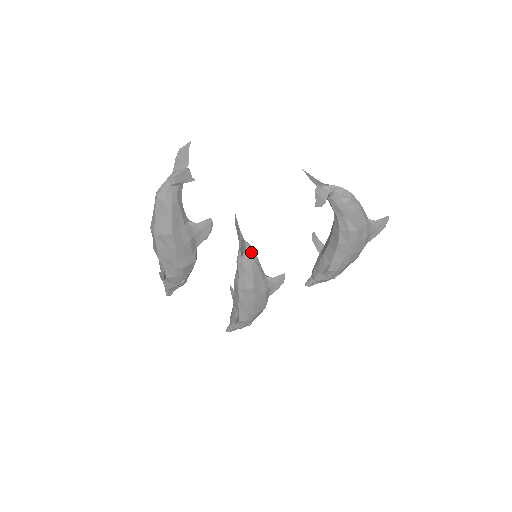
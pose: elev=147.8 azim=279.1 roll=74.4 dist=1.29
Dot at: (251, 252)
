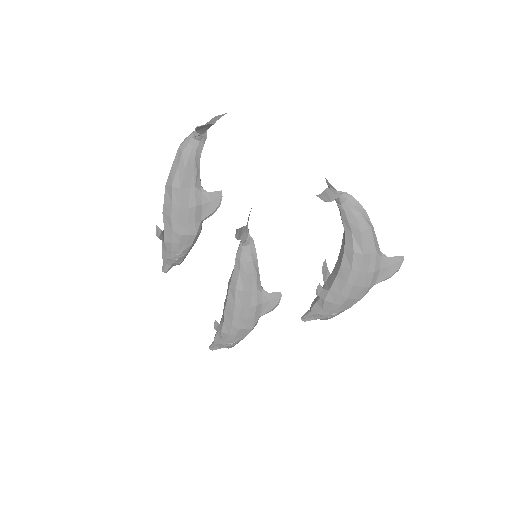
Dot at: (252, 248)
